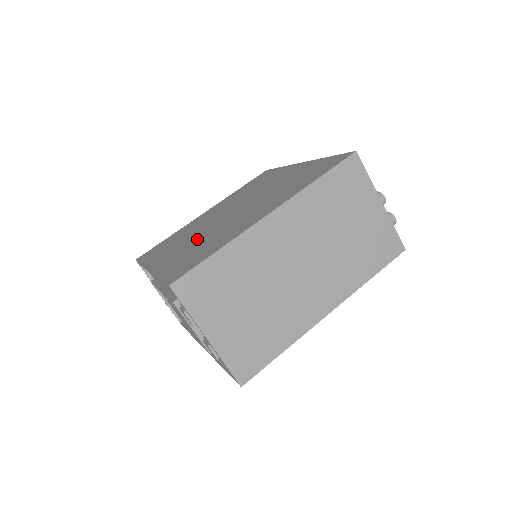
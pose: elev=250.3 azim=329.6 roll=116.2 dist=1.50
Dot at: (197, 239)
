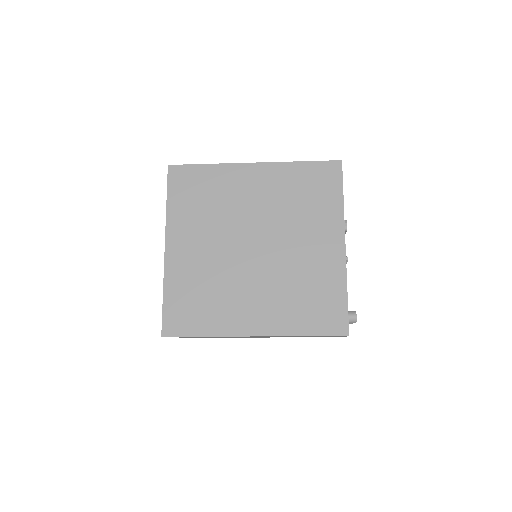
Dot at: (212, 260)
